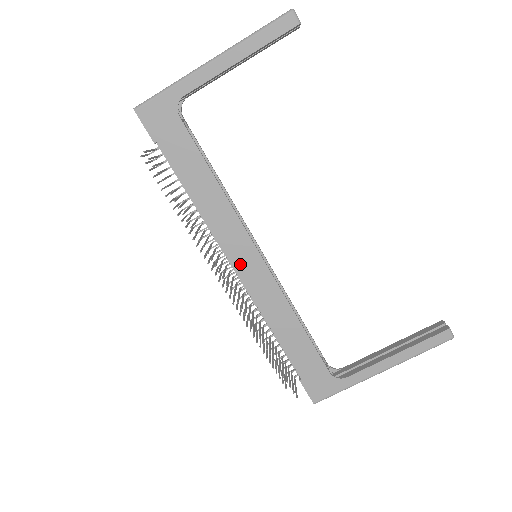
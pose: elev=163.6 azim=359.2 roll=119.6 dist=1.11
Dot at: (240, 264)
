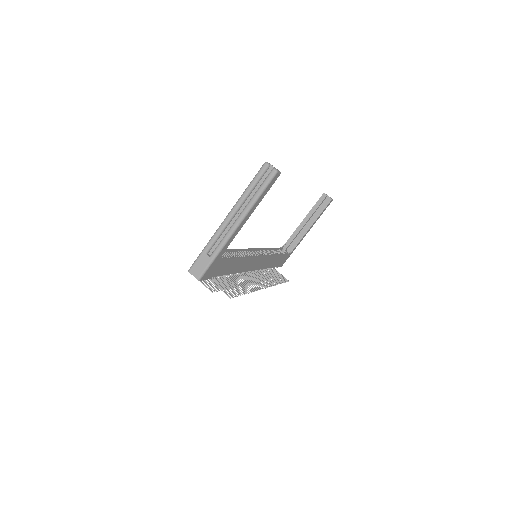
Dot at: (253, 267)
